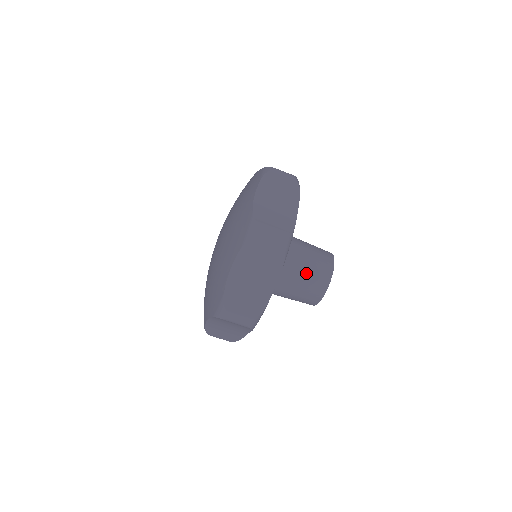
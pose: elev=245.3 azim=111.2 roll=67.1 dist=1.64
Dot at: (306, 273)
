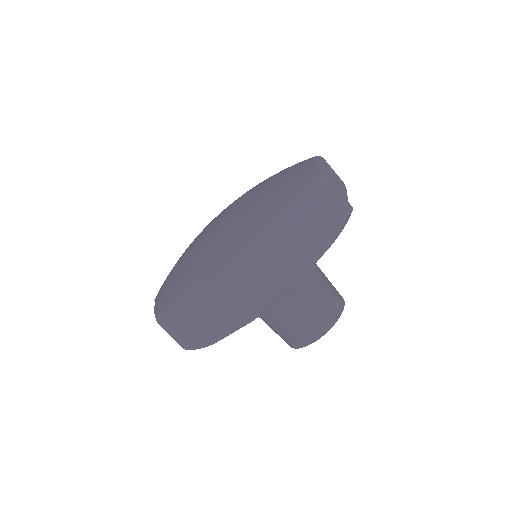
Dot at: (319, 292)
